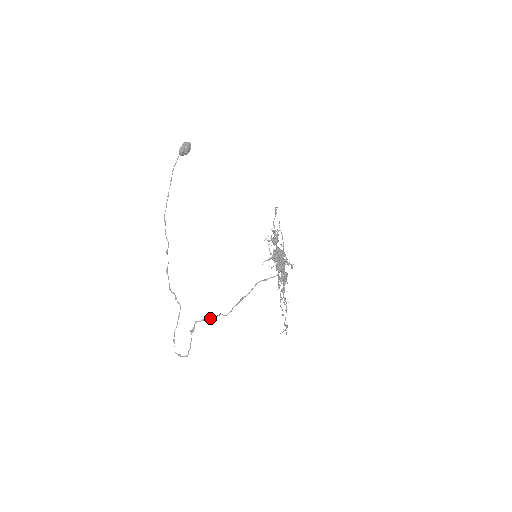
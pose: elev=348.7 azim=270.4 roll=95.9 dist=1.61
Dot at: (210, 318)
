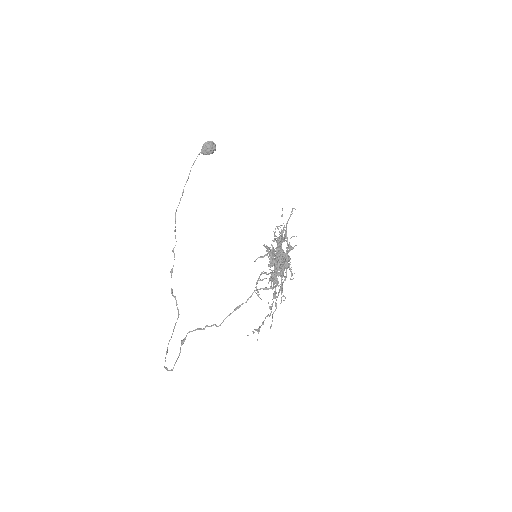
Dot at: occluded
